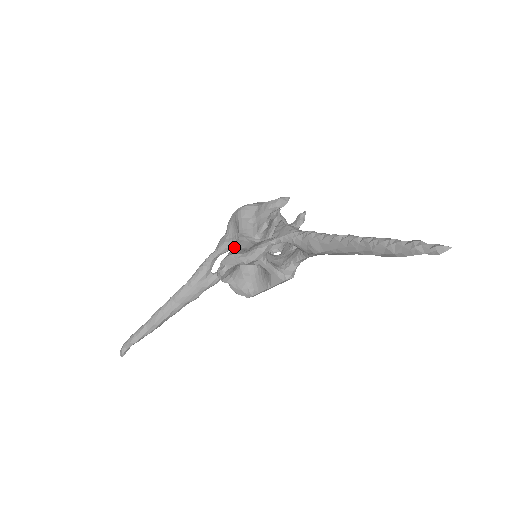
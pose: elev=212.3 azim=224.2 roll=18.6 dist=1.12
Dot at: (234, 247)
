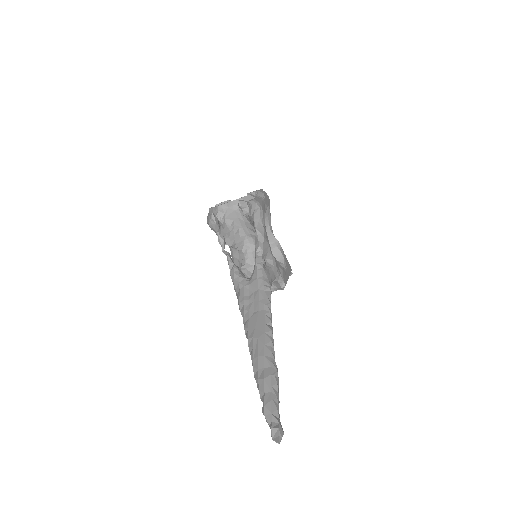
Dot at: occluded
